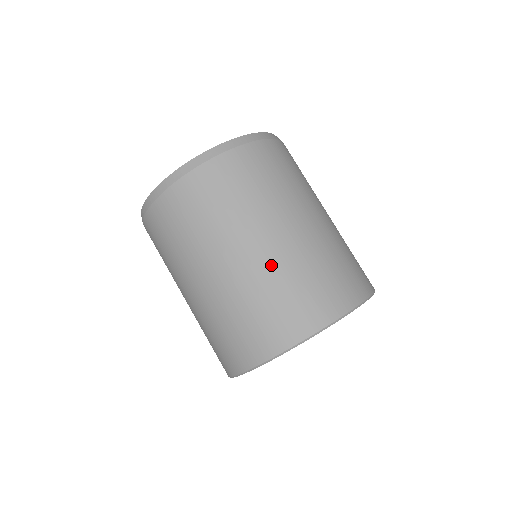
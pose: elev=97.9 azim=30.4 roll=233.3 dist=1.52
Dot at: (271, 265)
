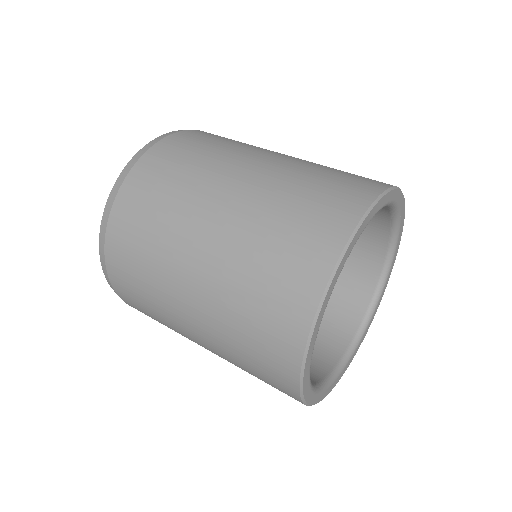
Dot at: (259, 196)
